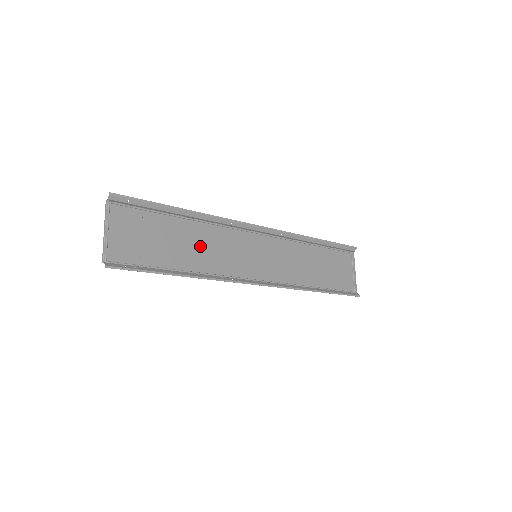
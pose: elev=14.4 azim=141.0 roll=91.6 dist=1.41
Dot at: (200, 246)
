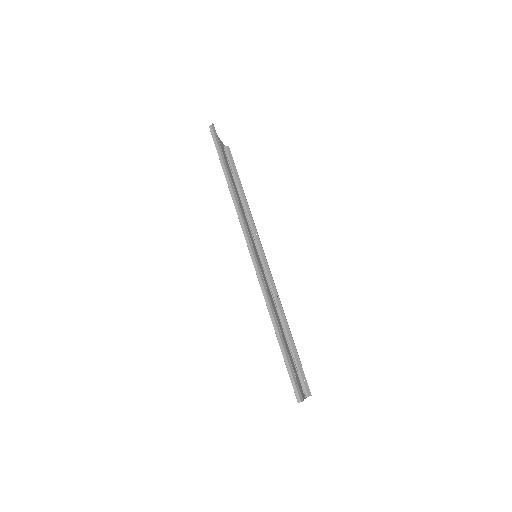
Dot at: occluded
